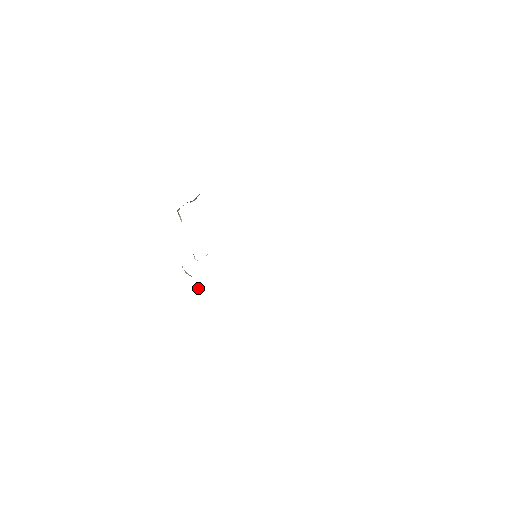
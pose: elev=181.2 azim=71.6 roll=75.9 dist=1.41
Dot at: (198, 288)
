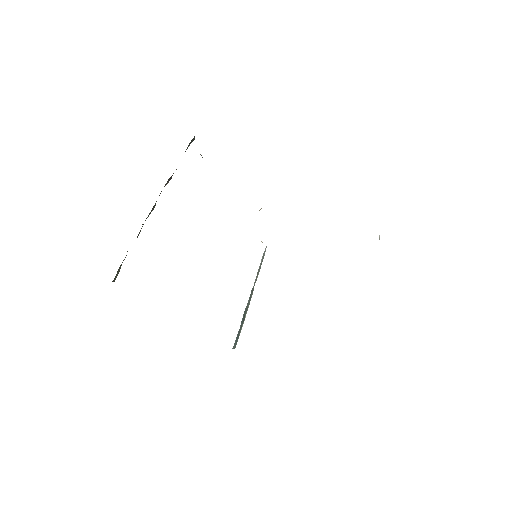
Dot at: occluded
